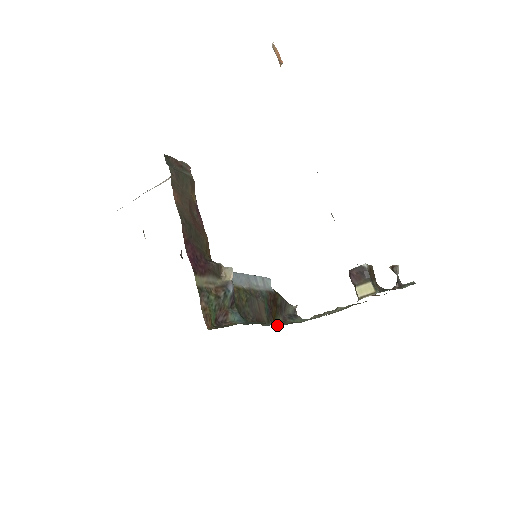
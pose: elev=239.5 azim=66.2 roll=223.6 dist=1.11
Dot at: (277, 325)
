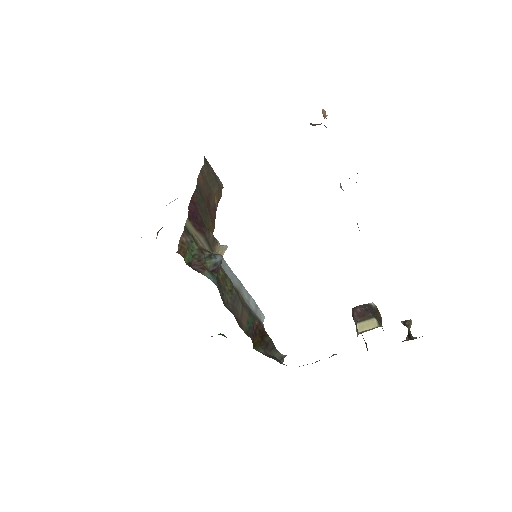
Dot at: (256, 349)
